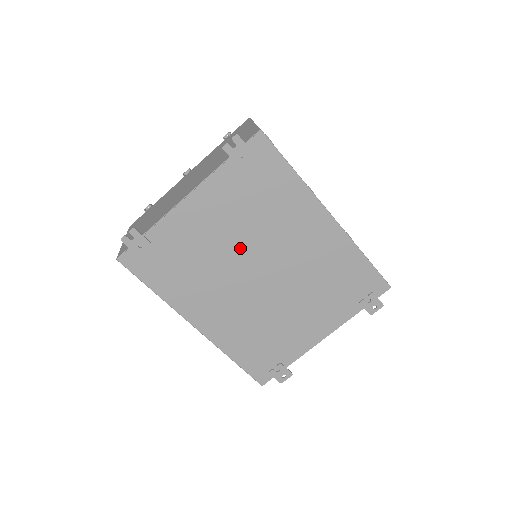
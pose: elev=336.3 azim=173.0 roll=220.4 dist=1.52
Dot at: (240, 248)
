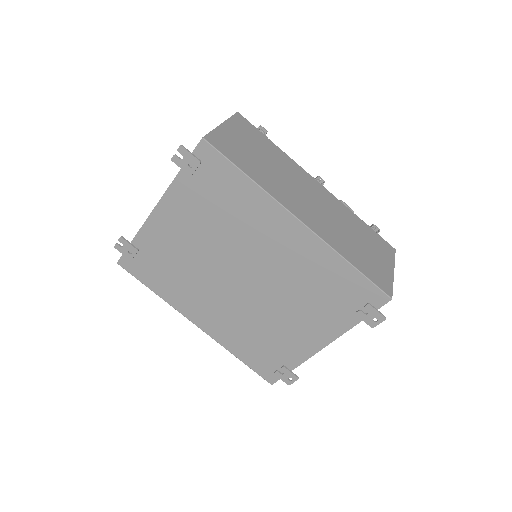
Dot at: (215, 254)
